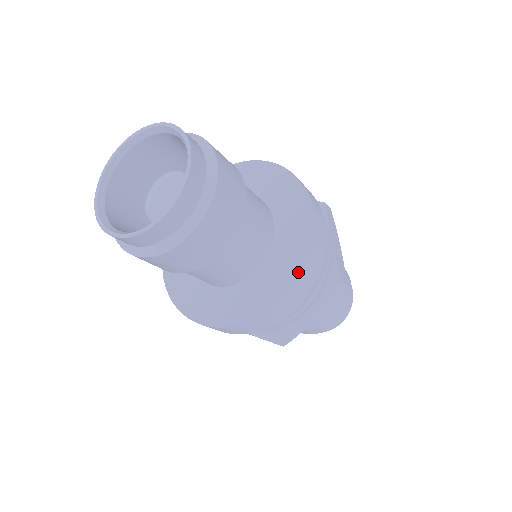
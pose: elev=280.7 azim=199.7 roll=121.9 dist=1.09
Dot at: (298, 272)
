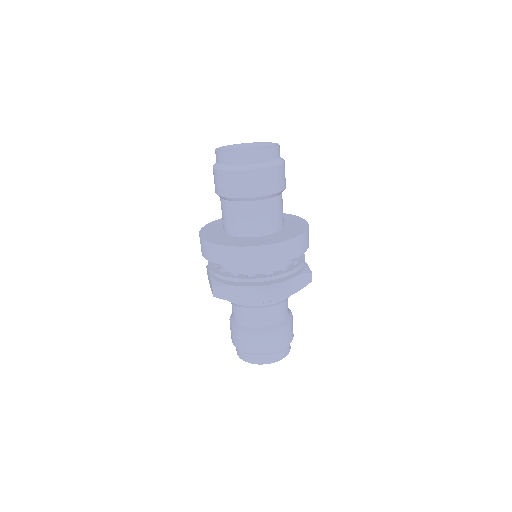
Dot at: (254, 245)
